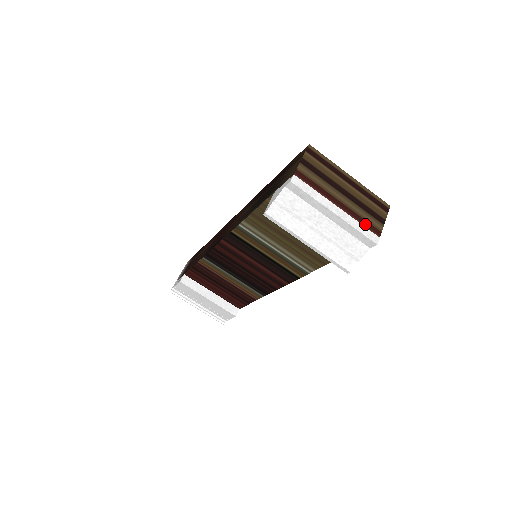
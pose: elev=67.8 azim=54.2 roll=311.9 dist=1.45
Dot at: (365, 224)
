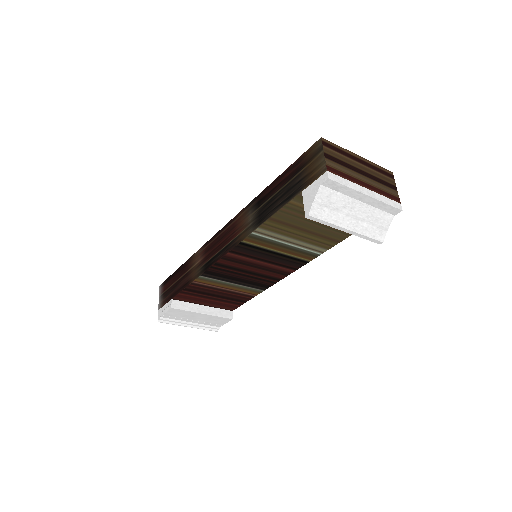
Dot at: (388, 196)
